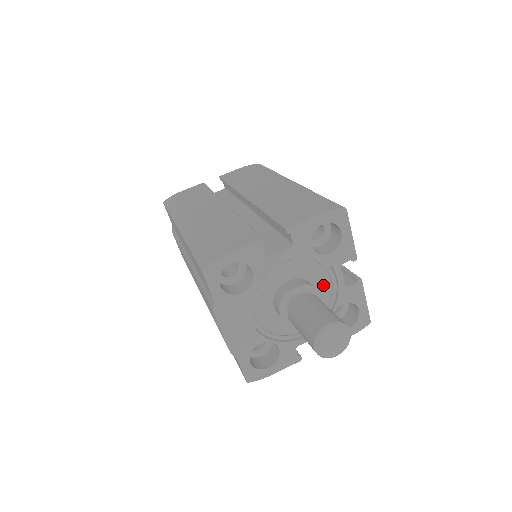
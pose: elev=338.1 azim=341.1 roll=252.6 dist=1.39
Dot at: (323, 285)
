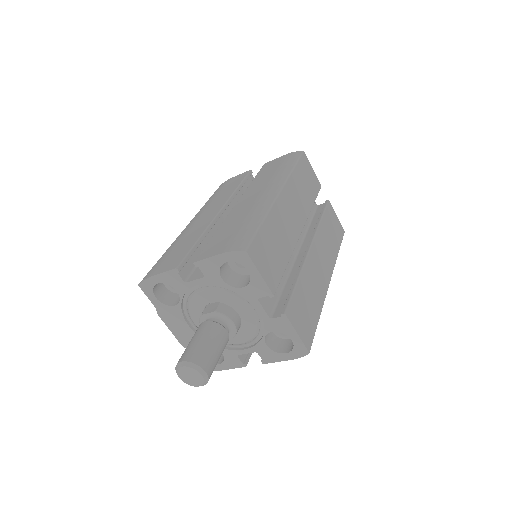
Dot at: (246, 312)
